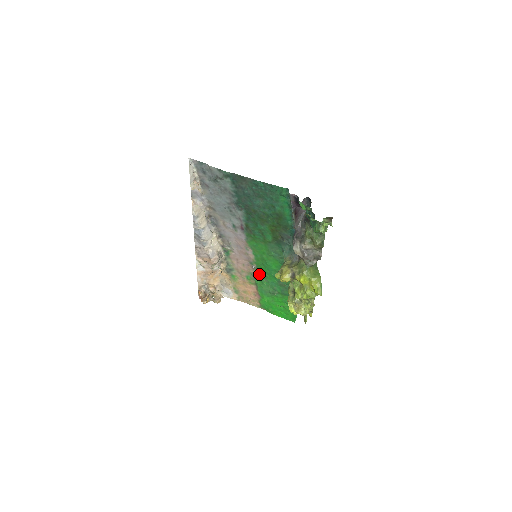
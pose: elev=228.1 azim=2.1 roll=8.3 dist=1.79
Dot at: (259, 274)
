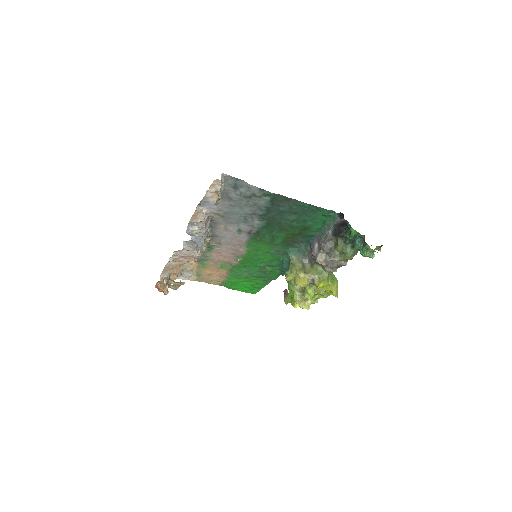
Dot at: (241, 264)
